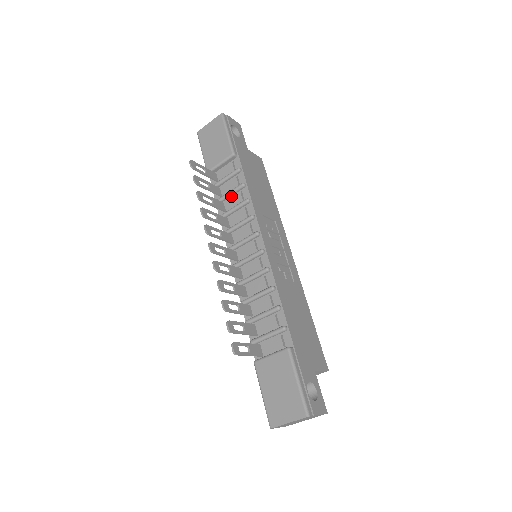
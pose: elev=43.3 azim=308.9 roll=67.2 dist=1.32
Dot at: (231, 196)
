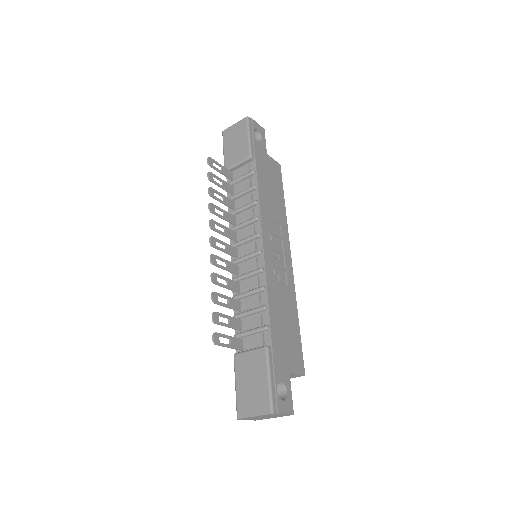
Dot at: (242, 196)
